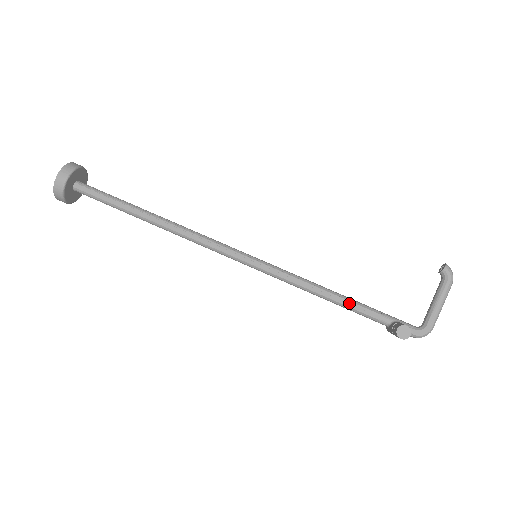
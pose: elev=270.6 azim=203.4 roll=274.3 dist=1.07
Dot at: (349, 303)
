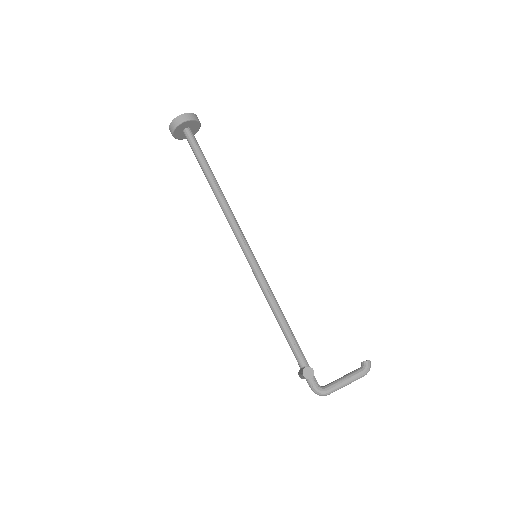
Dot at: (289, 332)
